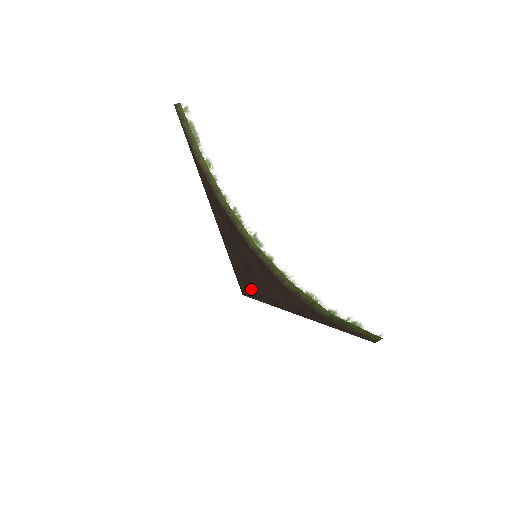
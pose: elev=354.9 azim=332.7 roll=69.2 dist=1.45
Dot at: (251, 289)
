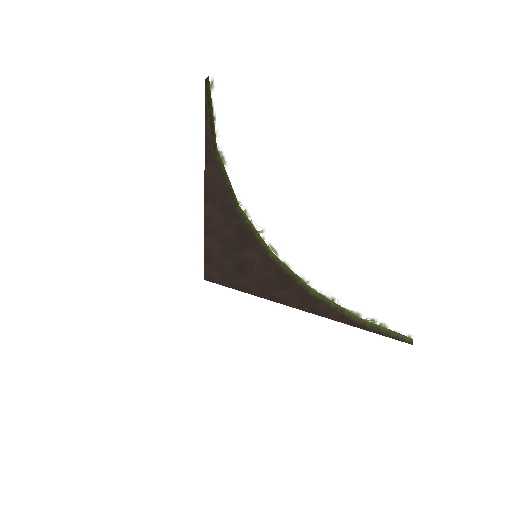
Dot at: (233, 281)
